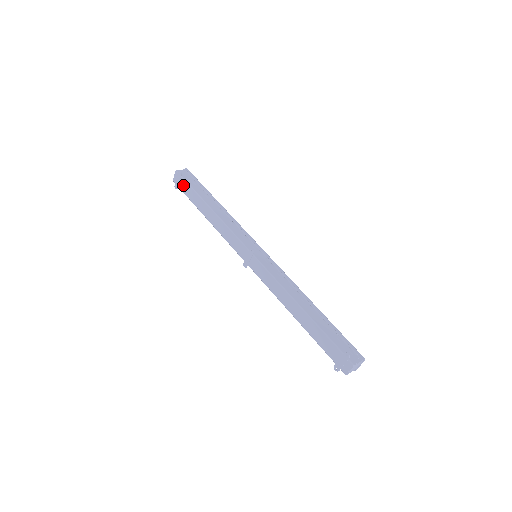
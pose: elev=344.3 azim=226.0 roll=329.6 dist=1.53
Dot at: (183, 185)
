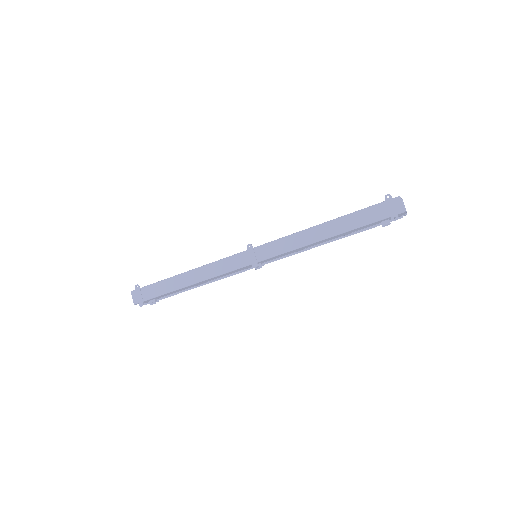
Dot at: (147, 292)
